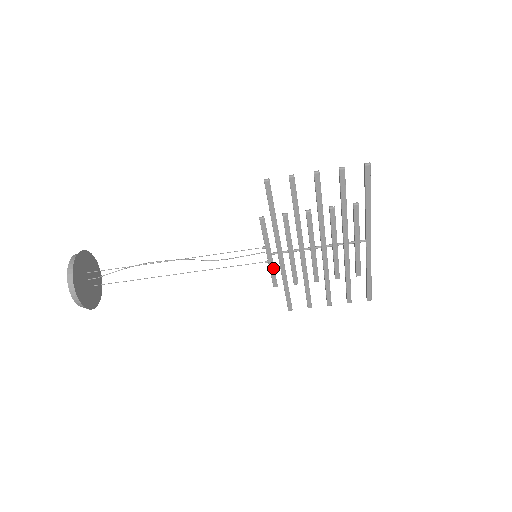
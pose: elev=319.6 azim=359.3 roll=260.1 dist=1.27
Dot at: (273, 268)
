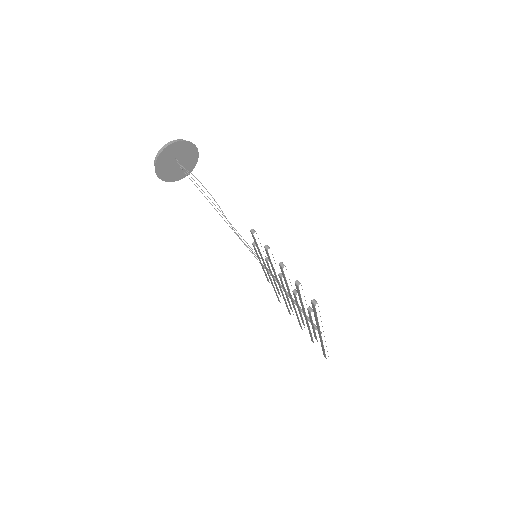
Dot at: occluded
